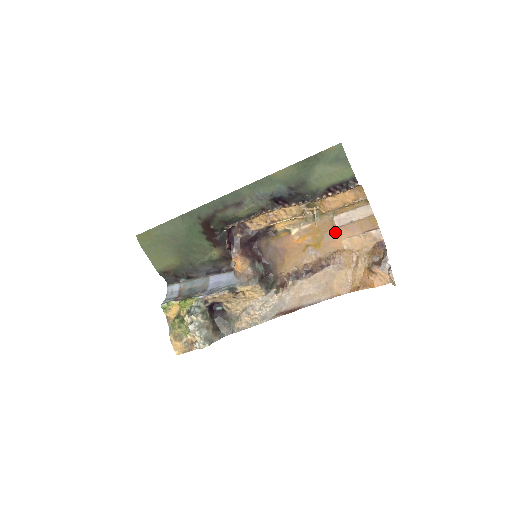
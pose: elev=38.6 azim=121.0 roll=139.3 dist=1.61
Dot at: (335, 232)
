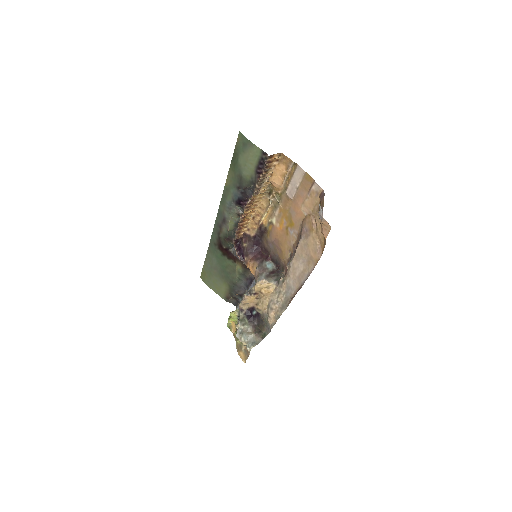
Dot at: (294, 205)
